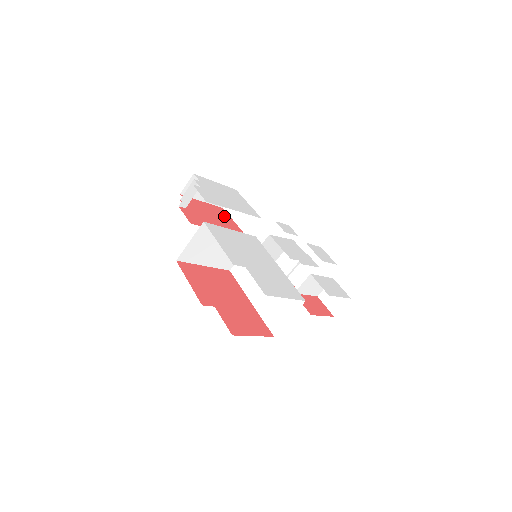
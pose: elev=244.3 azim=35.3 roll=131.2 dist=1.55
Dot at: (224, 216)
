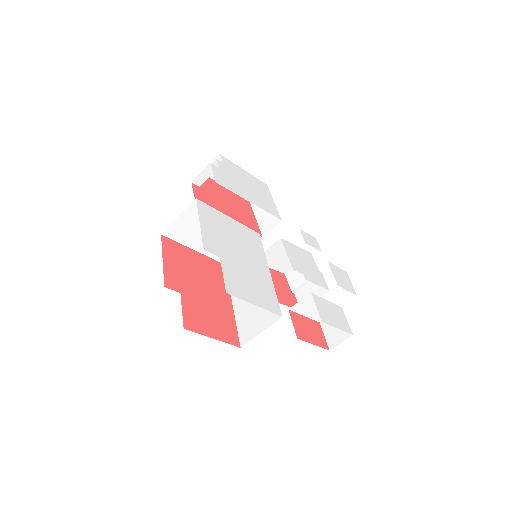
Dot at: (245, 209)
